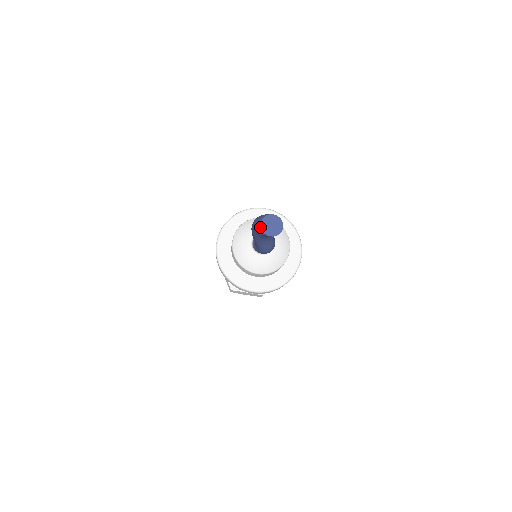
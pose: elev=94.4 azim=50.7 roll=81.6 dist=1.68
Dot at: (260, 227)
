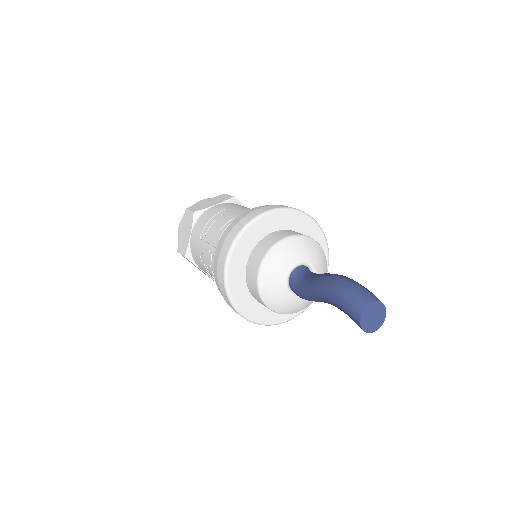
Dot at: (361, 312)
